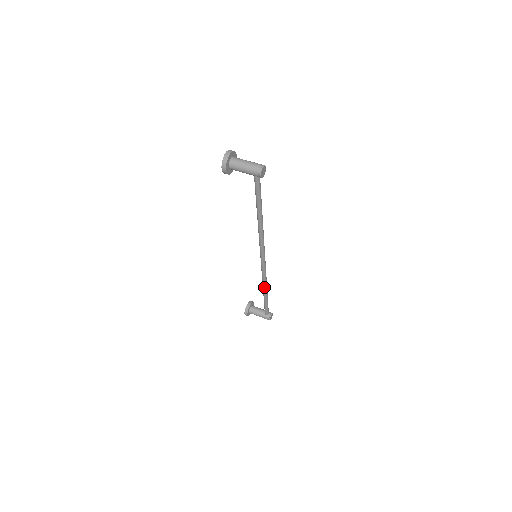
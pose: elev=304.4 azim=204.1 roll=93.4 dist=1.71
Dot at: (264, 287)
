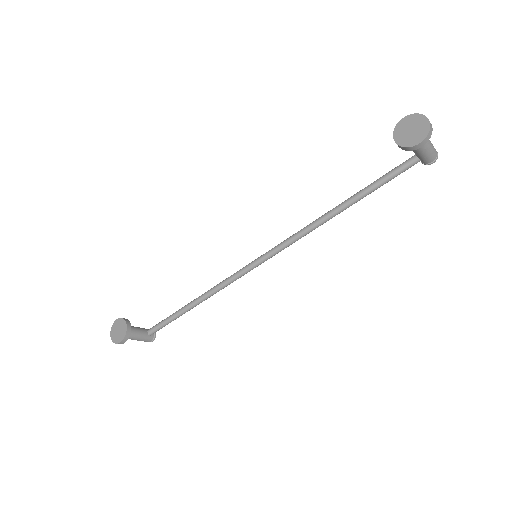
Dot at: (209, 297)
